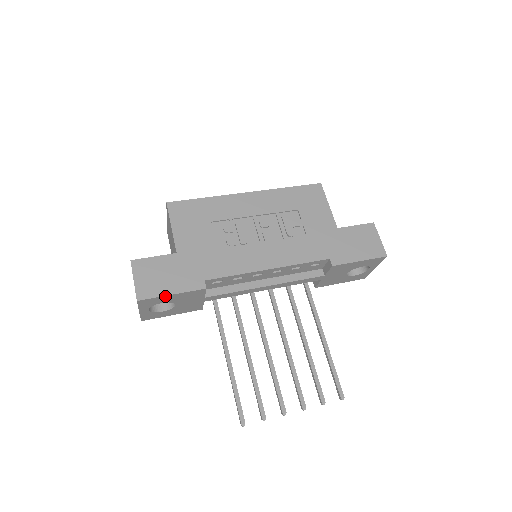
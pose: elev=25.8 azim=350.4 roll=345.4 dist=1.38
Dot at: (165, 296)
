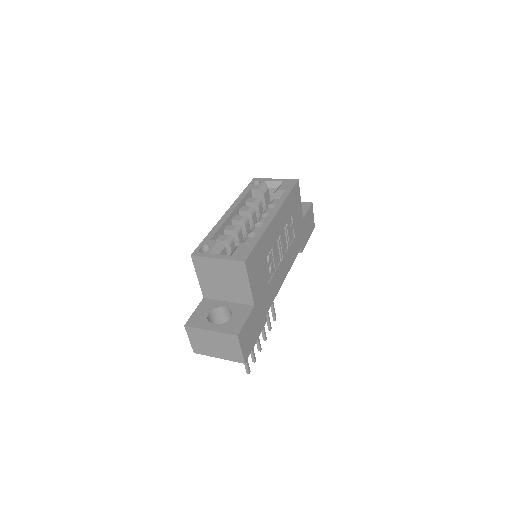
Dot at: (253, 345)
